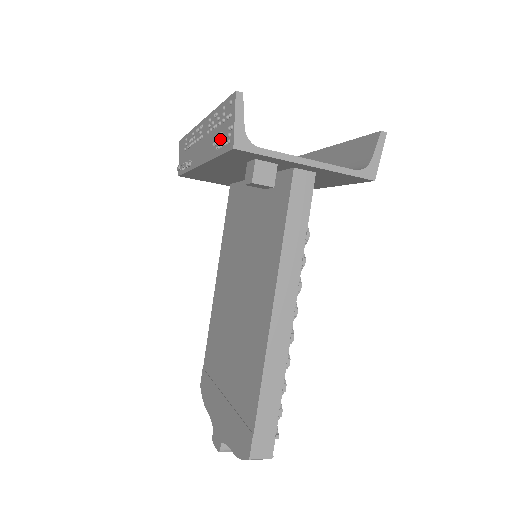
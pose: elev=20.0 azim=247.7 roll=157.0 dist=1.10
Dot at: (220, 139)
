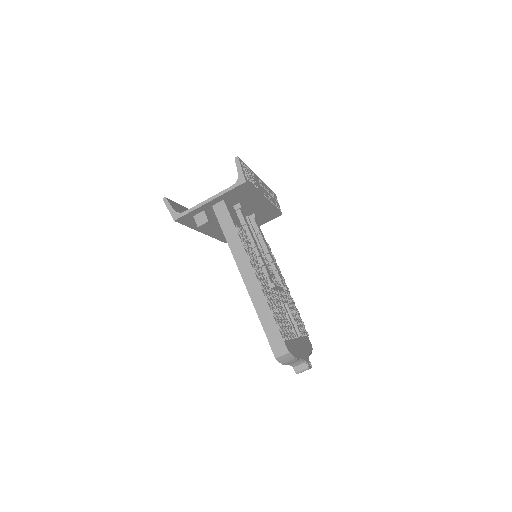
Dot at: occluded
